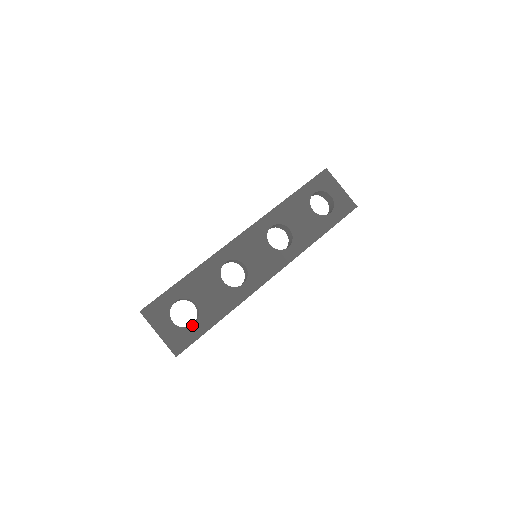
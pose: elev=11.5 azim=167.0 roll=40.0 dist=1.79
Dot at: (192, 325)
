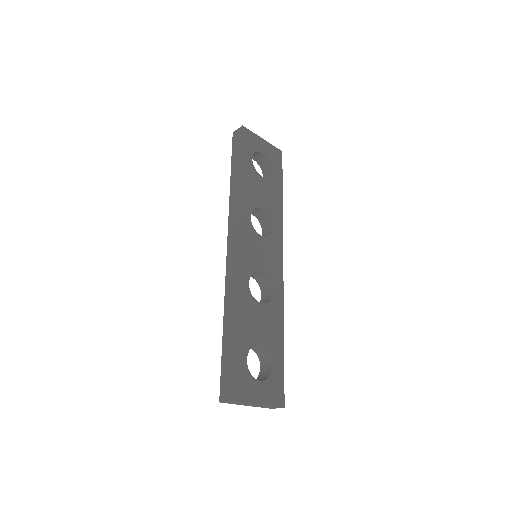
Dot at: (272, 367)
